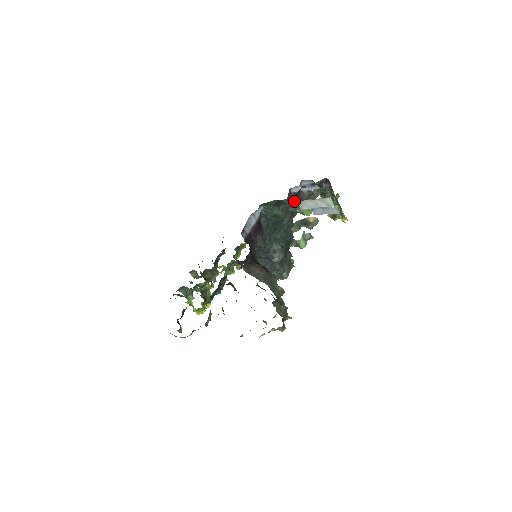
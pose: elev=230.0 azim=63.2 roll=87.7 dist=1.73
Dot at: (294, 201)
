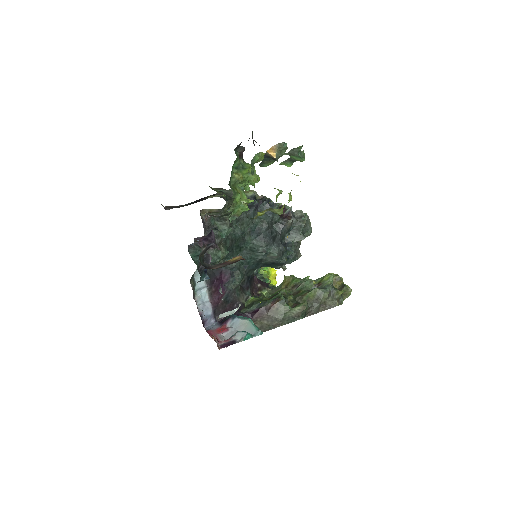
Dot at: (215, 235)
